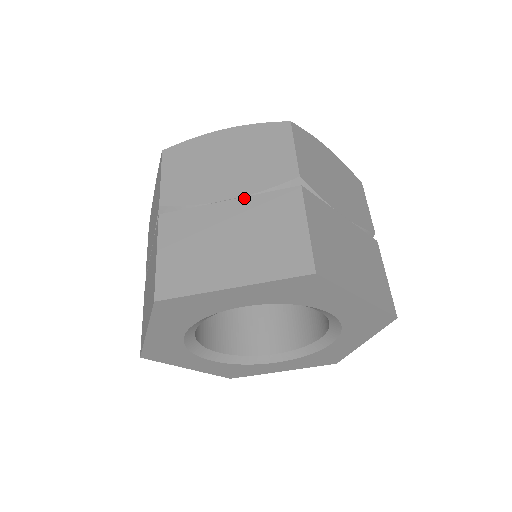
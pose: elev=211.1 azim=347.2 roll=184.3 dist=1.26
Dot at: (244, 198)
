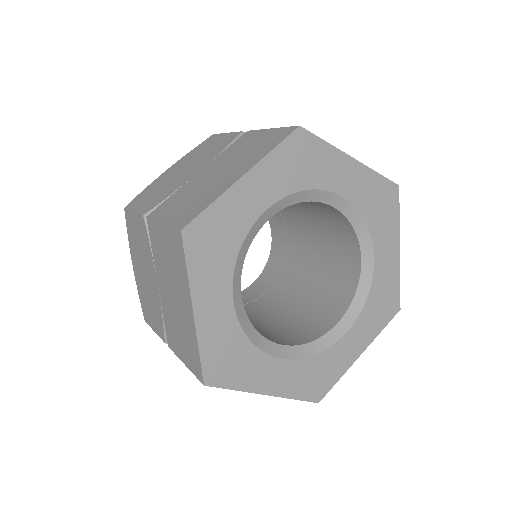
Dot at: (210, 162)
